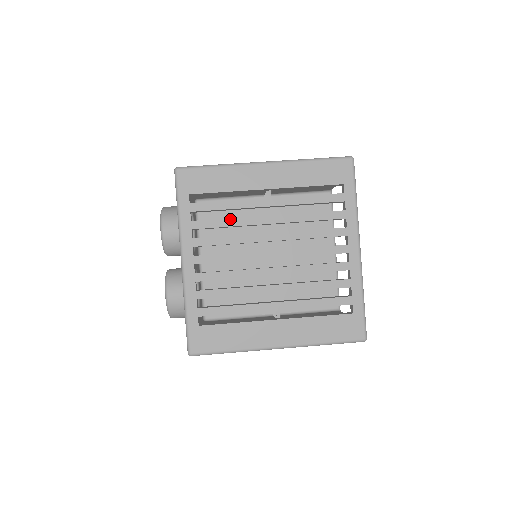
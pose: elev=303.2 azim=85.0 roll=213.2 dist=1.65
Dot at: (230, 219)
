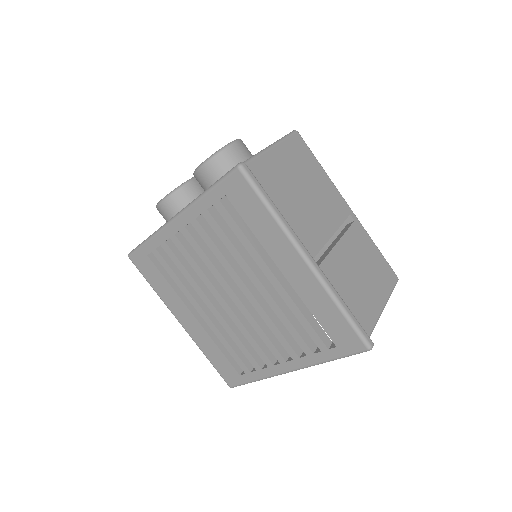
Dot at: (234, 247)
